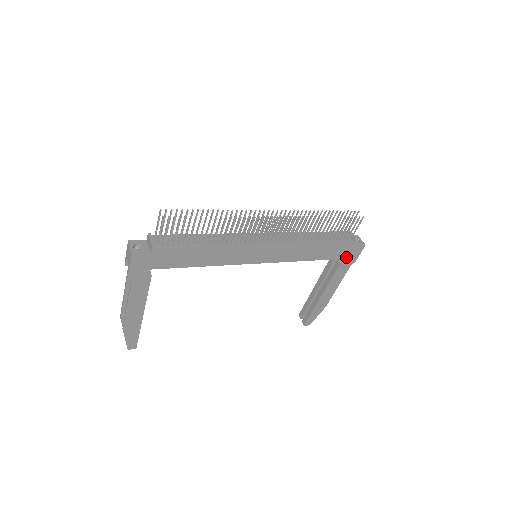
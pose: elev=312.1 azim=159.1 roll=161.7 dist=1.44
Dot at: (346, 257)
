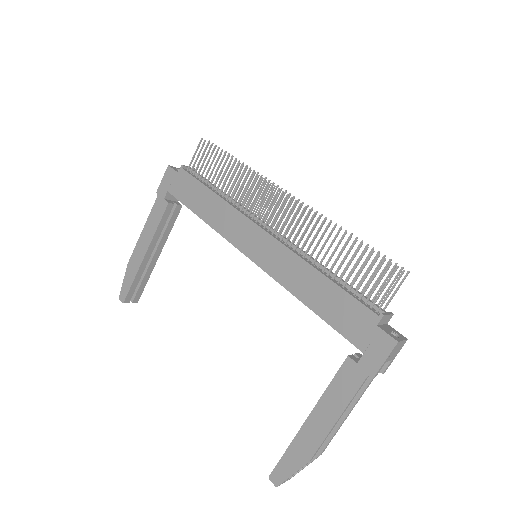
Dot at: (361, 346)
